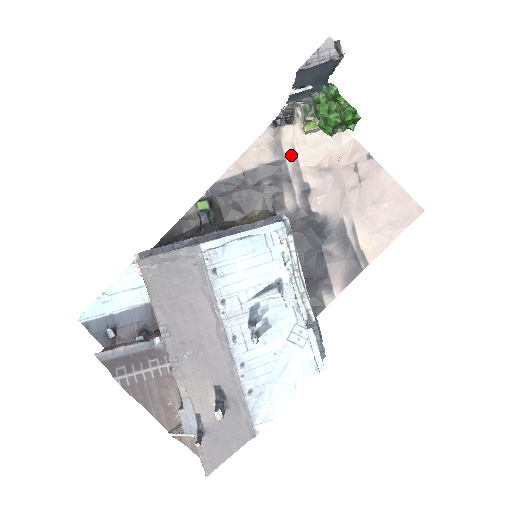
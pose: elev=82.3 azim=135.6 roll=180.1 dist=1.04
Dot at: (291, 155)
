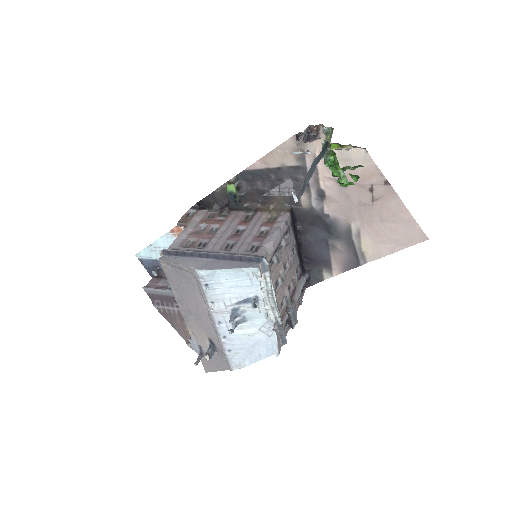
Dot at: occluded
